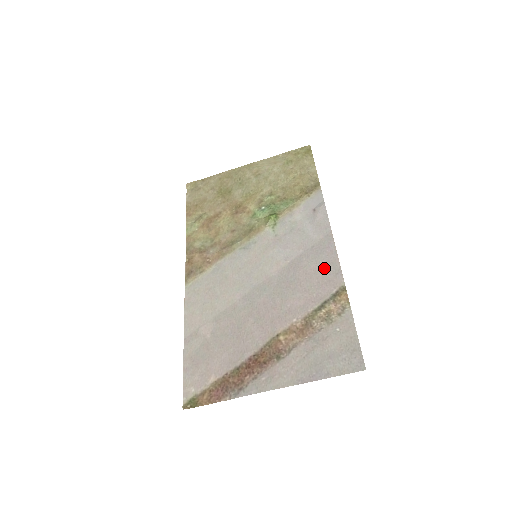
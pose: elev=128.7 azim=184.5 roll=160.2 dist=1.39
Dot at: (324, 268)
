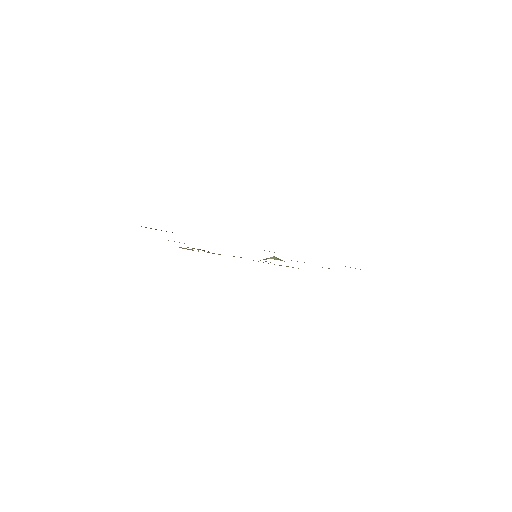
Dot at: occluded
